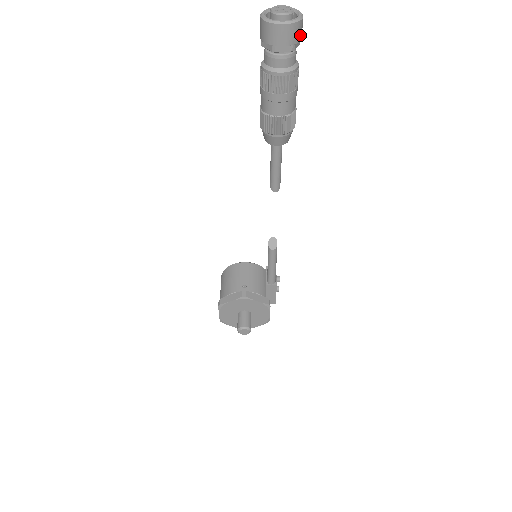
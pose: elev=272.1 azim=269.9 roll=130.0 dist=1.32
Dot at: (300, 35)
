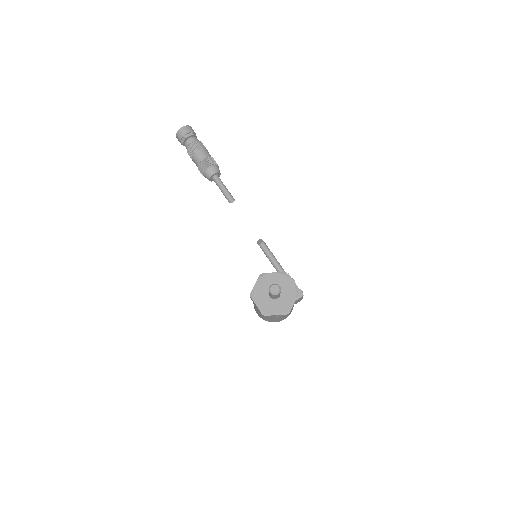
Dot at: (193, 131)
